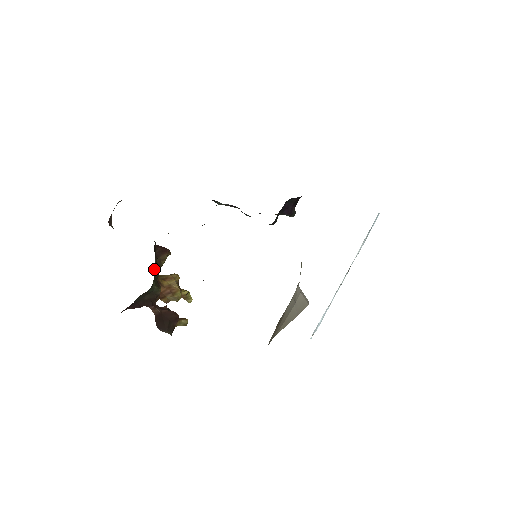
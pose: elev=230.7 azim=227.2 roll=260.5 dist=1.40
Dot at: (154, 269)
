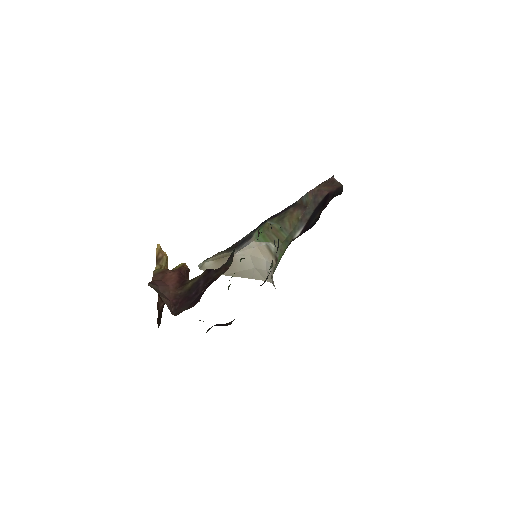
Dot at: occluded
